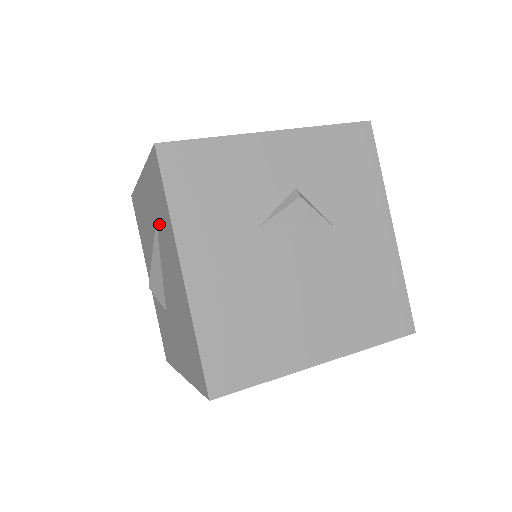
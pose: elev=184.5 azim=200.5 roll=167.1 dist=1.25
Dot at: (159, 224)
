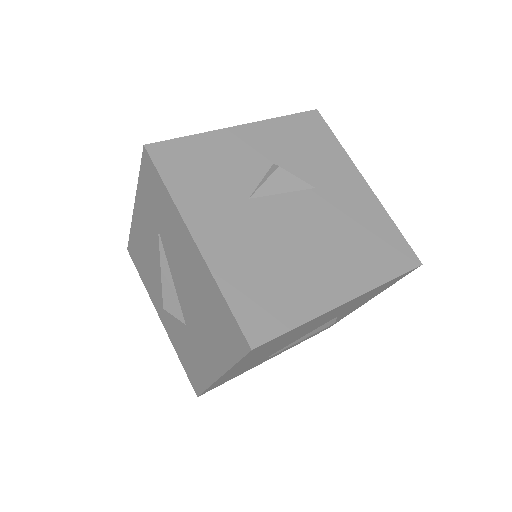
Dot at: (161, 227)
